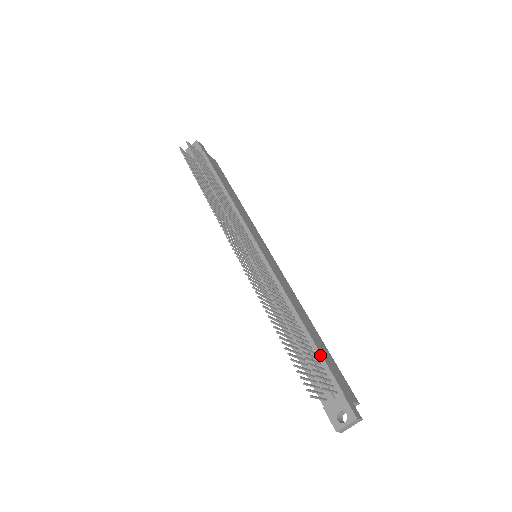
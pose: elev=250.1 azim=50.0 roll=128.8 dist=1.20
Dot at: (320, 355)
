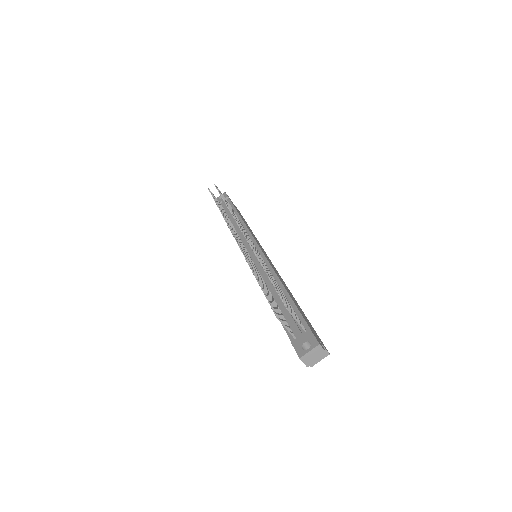
Dot at: (295, 306)
